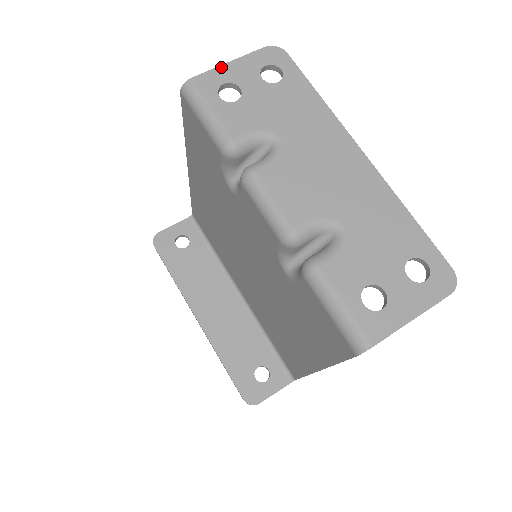
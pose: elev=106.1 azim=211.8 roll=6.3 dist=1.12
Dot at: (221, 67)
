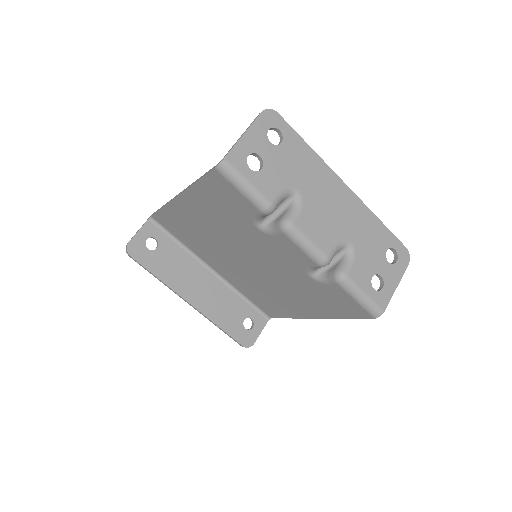
Dot at: (241, 140)
